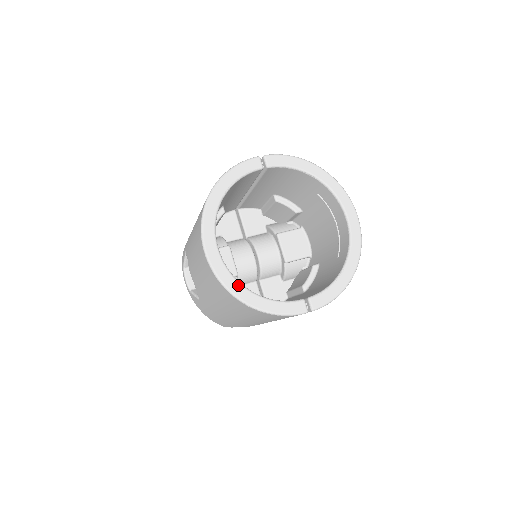
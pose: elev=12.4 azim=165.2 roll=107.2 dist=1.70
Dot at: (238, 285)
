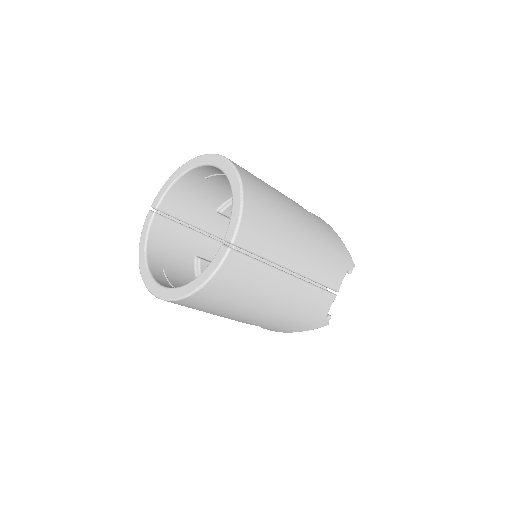
Dot at: (179, 289)
